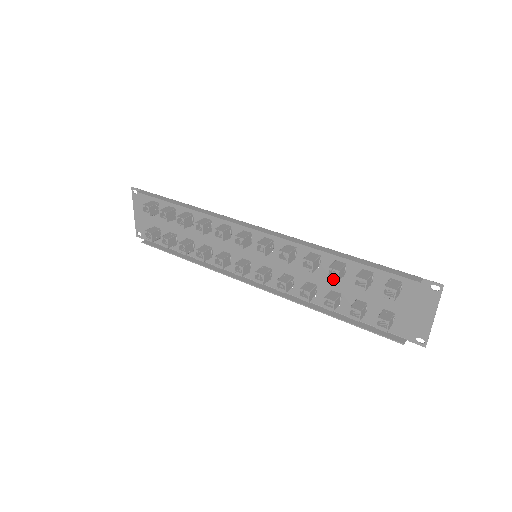
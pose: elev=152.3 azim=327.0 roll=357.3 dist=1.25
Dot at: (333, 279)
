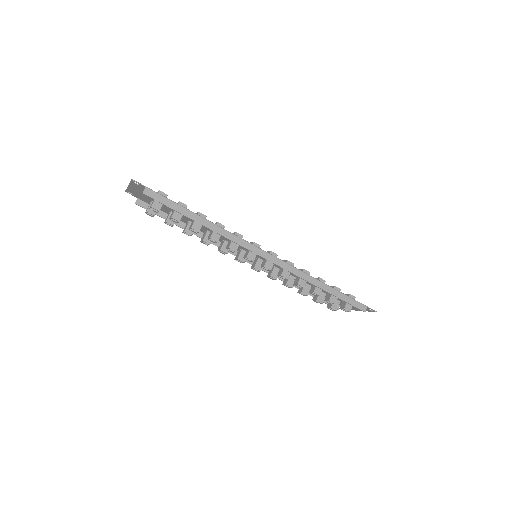
Dot at: occluded
